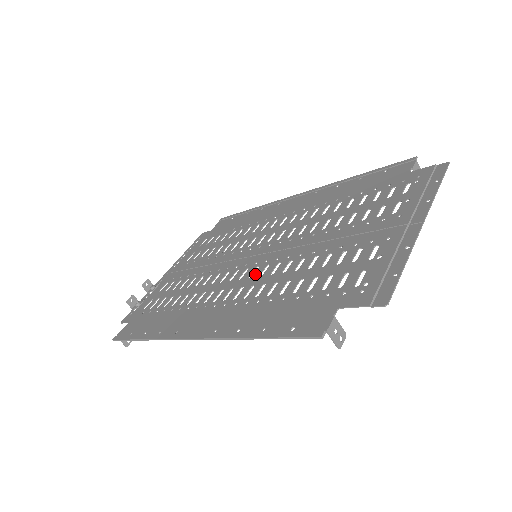
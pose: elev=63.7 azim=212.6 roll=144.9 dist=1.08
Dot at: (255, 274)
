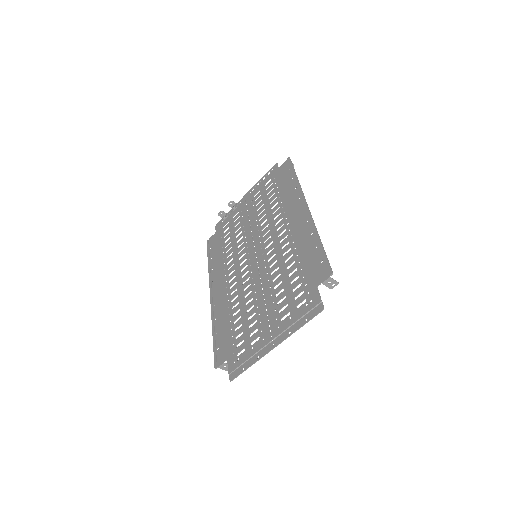
Dot at: (243, 278)
